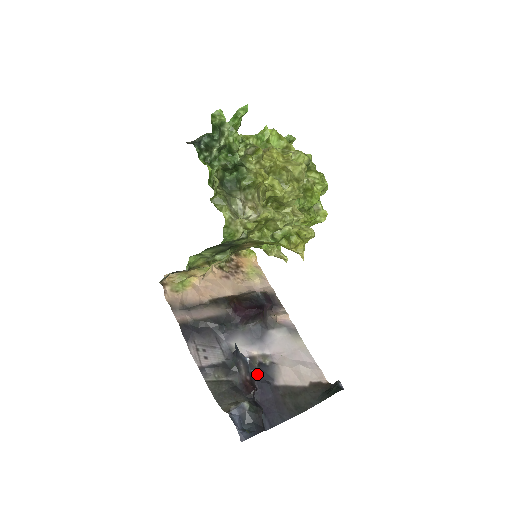
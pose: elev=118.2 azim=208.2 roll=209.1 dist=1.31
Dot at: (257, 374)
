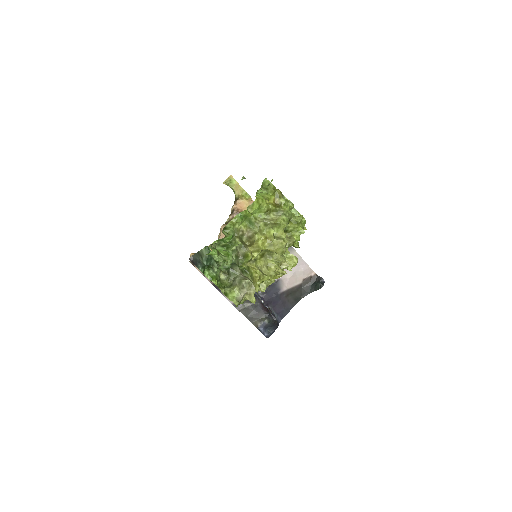
Dot at: (269, 293)
